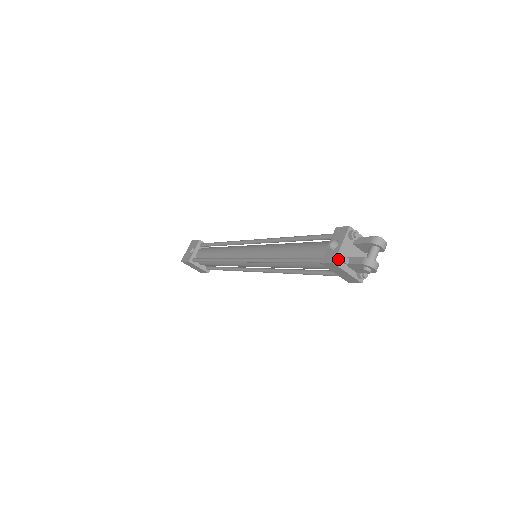
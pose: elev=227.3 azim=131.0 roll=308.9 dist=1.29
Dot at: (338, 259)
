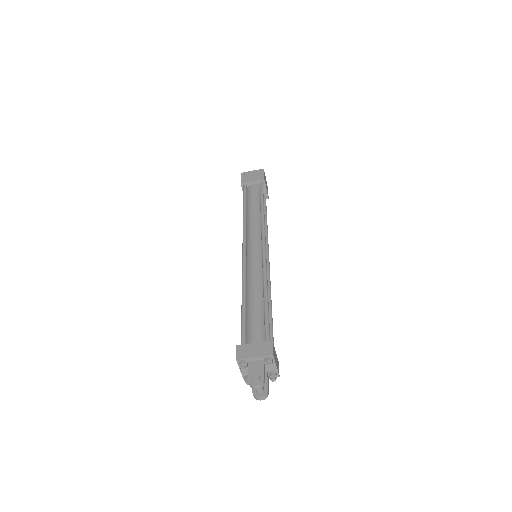
Dot at: (244, 379)
